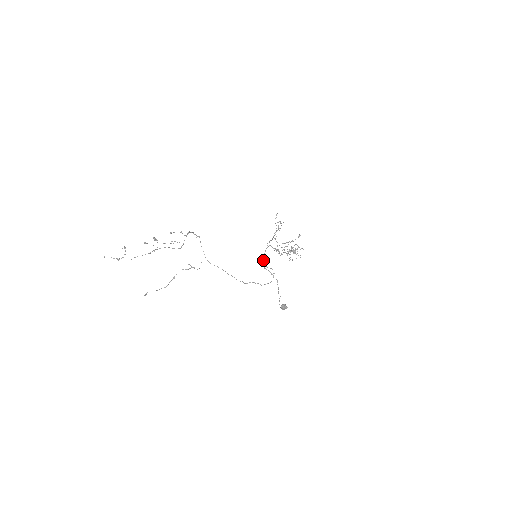
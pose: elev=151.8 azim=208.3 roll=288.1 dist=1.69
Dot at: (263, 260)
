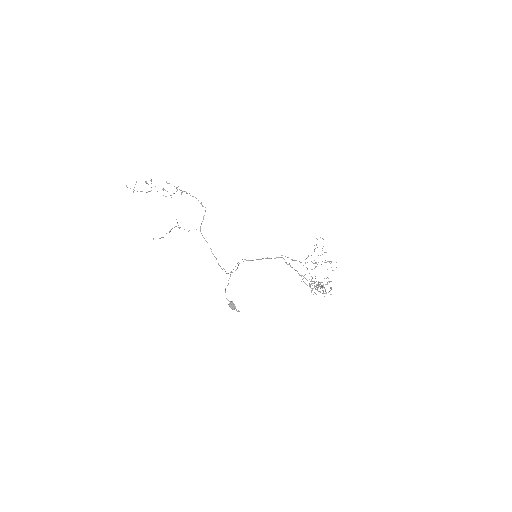
Dot at: occluded
